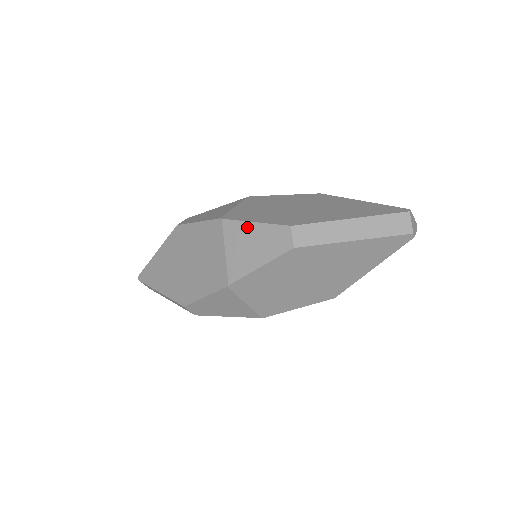
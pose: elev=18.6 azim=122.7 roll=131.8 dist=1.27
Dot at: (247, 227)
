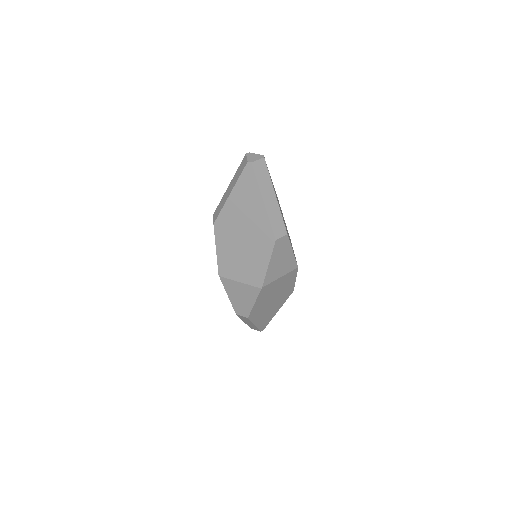
Dot at: occluded
